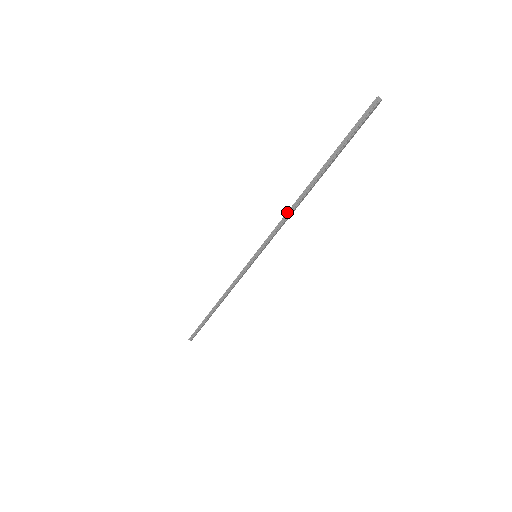
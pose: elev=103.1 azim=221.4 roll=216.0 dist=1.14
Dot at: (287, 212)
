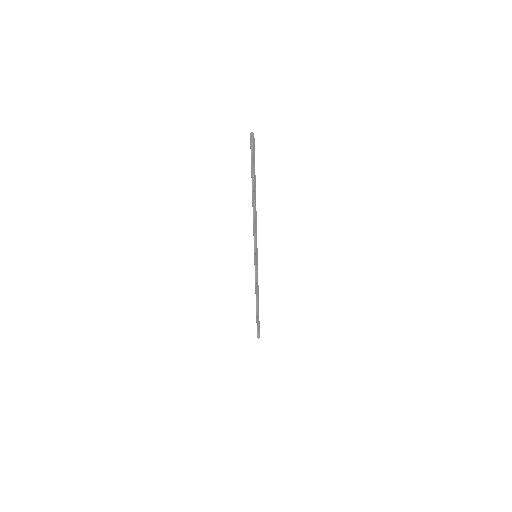
Dot at: (253, 219)
